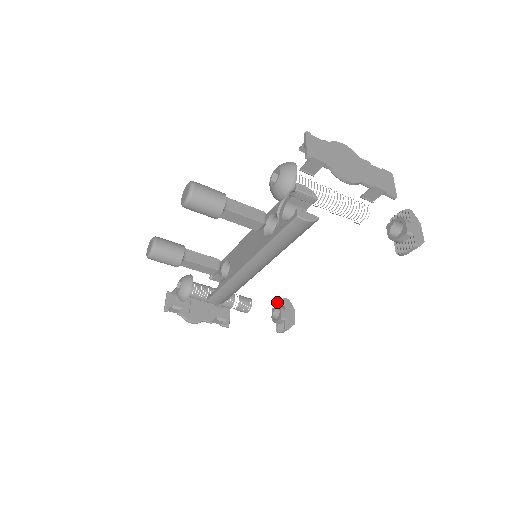
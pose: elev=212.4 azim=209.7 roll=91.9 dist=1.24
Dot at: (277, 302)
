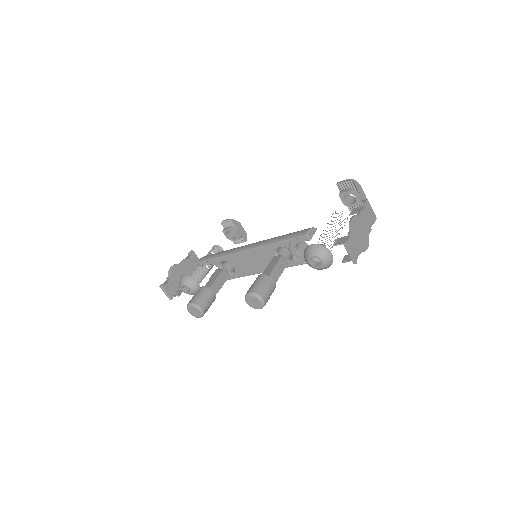
Dot at: (222, 223)
